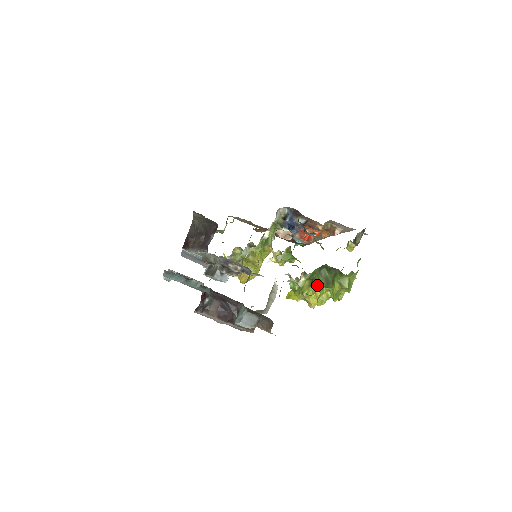
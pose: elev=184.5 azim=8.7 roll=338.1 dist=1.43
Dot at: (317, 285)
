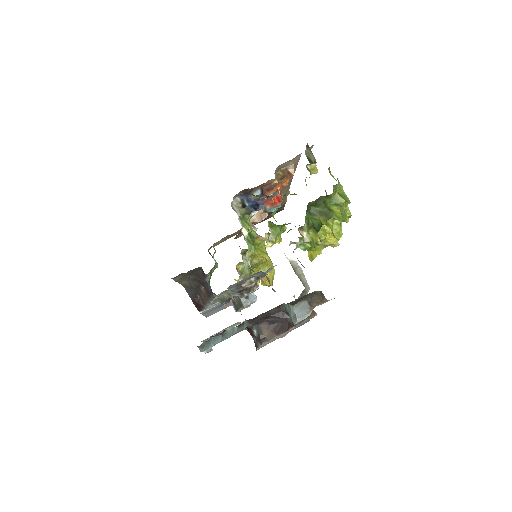
Dot at: (320, 226)
